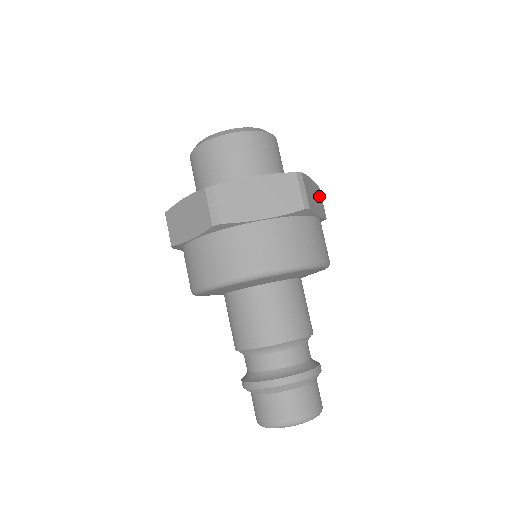
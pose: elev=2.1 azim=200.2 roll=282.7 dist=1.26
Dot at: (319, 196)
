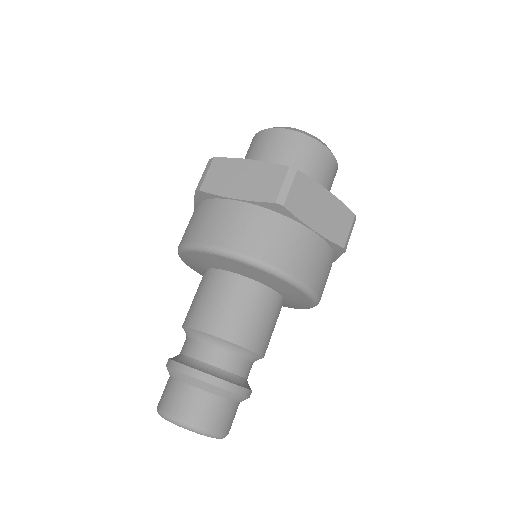
Dot at: (343, 219)
